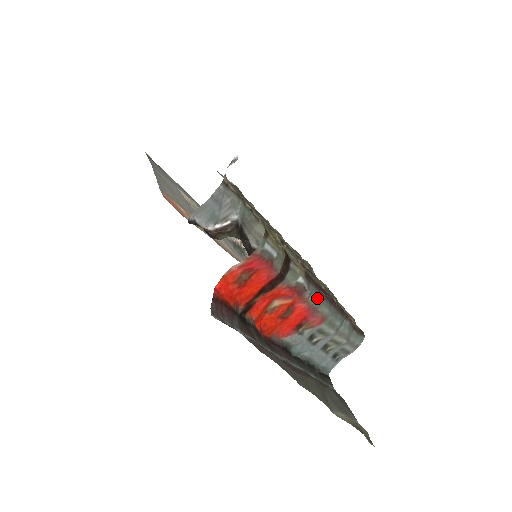
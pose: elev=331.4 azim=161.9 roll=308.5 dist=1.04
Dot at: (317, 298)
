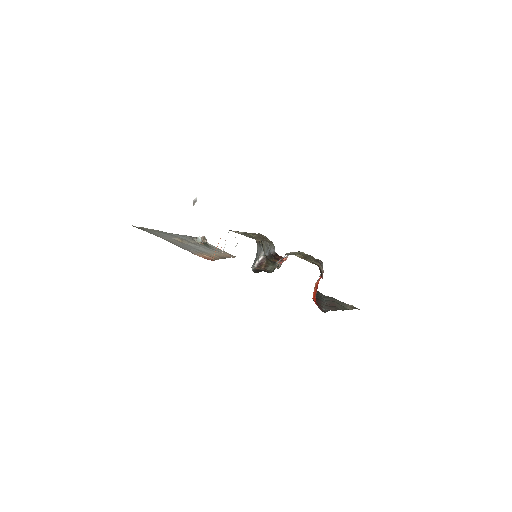
Dot at: occluded
